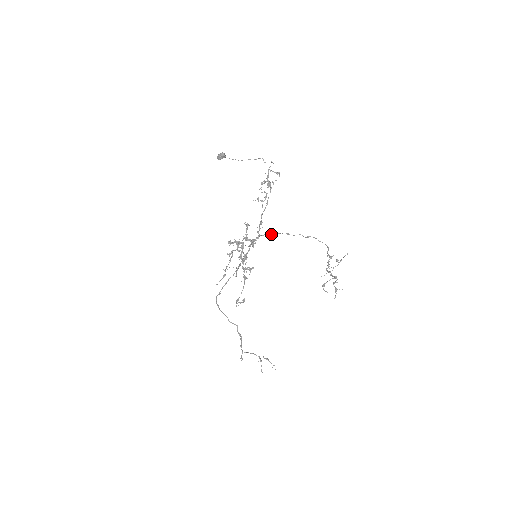
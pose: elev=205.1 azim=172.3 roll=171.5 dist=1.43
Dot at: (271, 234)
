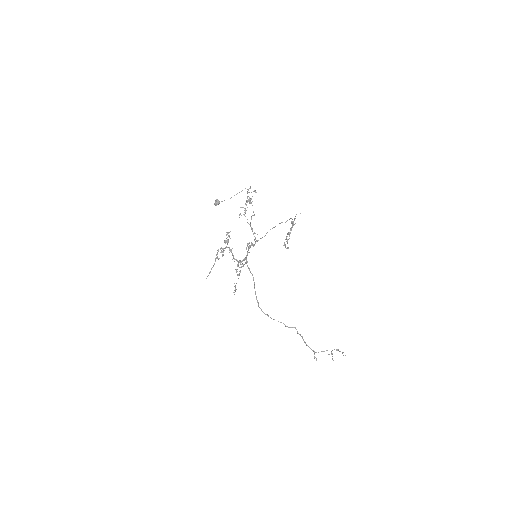
Dot at: occluded
